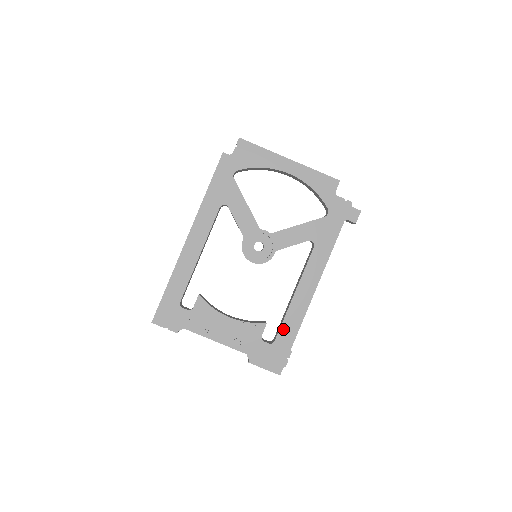
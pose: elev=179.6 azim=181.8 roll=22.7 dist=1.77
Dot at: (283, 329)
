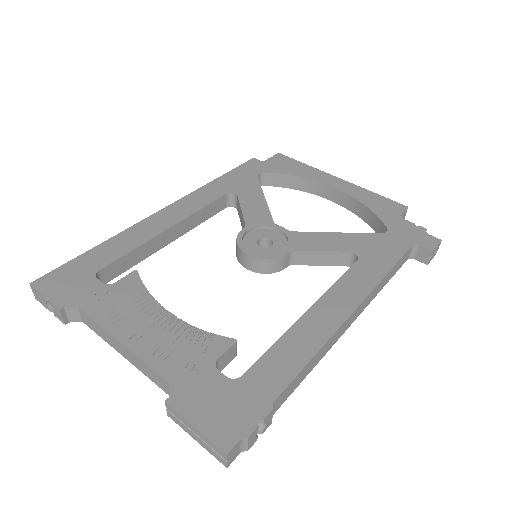
Dot at: (267, 359)
